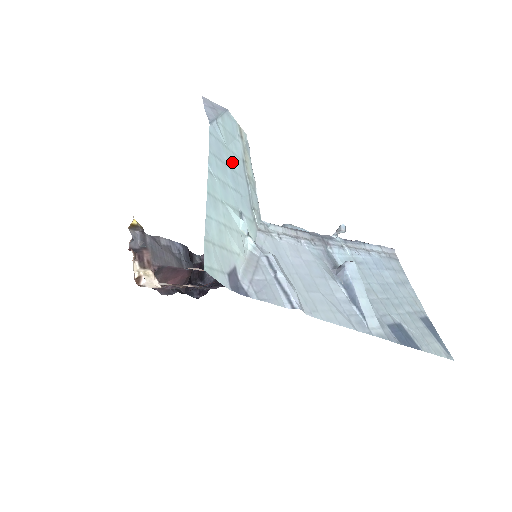
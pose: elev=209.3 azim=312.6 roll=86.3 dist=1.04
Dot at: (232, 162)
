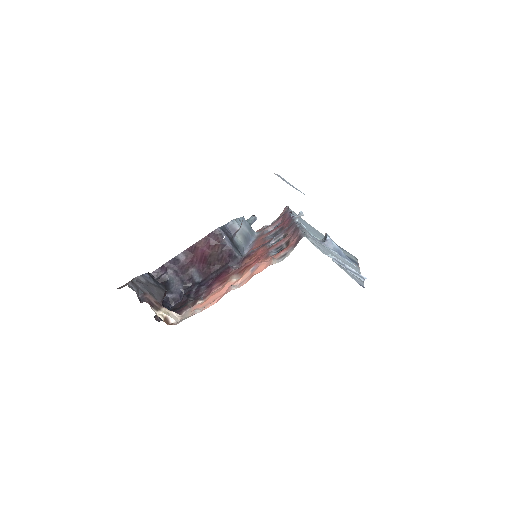
Dot at: occluded
